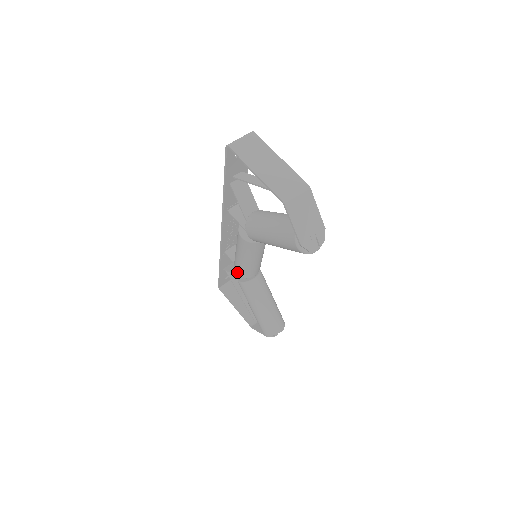
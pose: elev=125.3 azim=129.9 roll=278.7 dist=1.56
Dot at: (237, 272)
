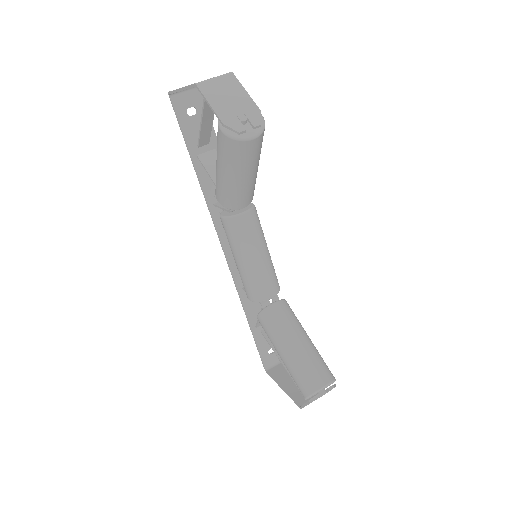
Dot at: (248, 297)
